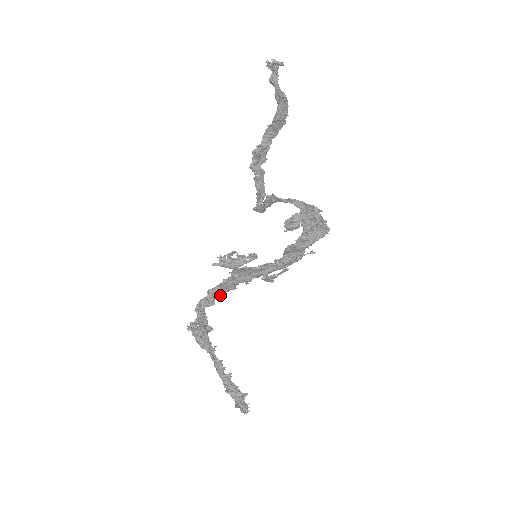
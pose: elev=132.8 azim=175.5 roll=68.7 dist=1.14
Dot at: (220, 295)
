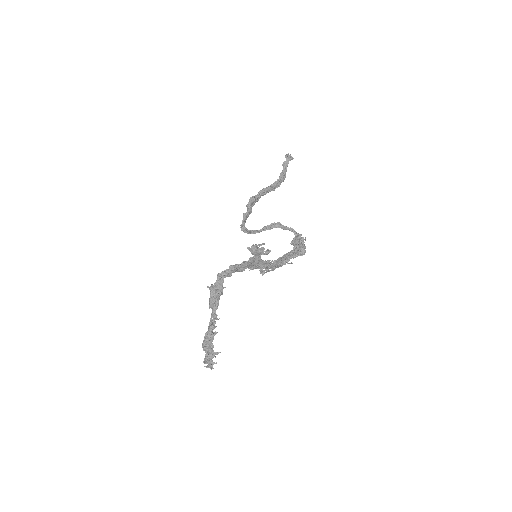
Dot at: (233, 272)
